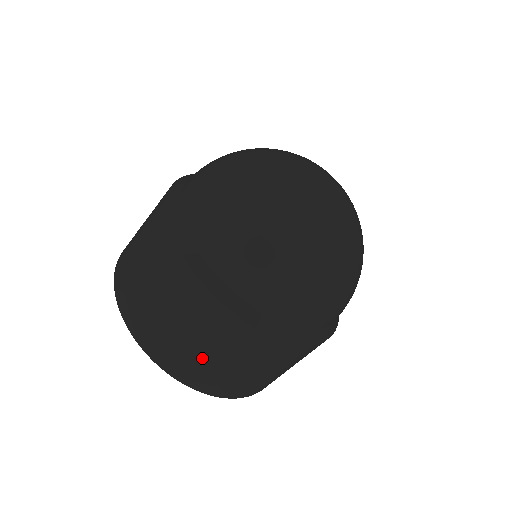
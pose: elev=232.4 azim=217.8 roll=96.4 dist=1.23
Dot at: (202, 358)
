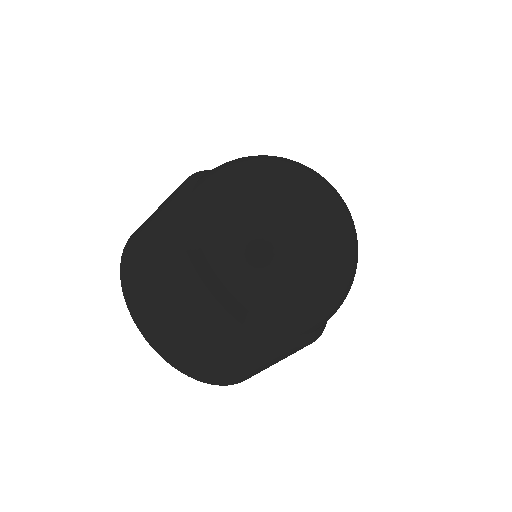
Dot at: (161, 310)
